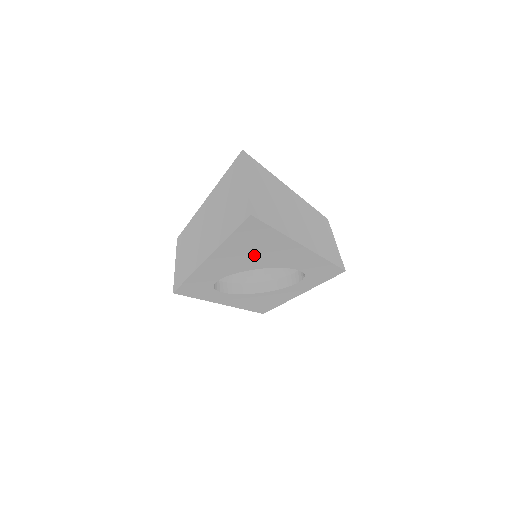
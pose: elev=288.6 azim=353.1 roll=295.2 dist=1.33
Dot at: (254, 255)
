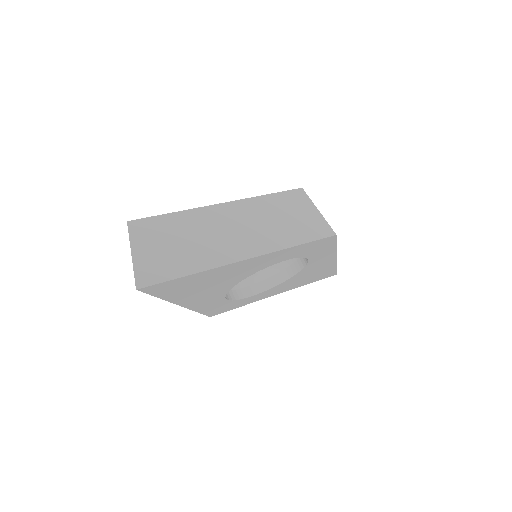
Dot at: (211, 284)
